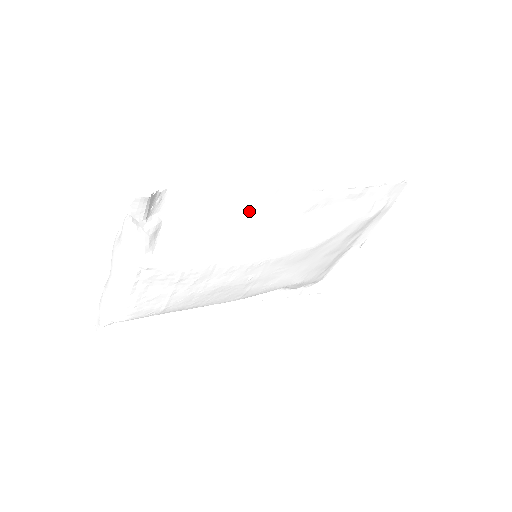
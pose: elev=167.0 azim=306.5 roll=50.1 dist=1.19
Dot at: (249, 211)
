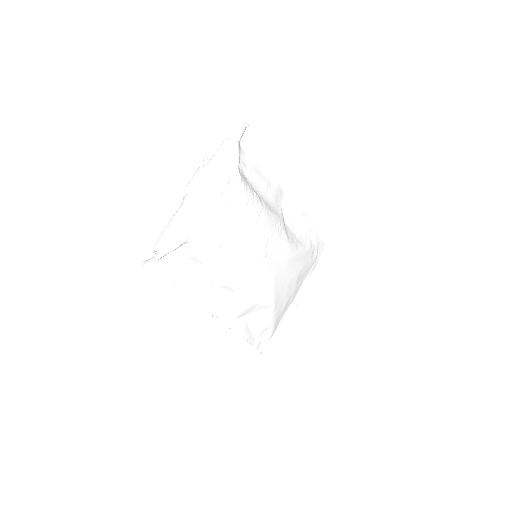
Dot at: (271, 193)
